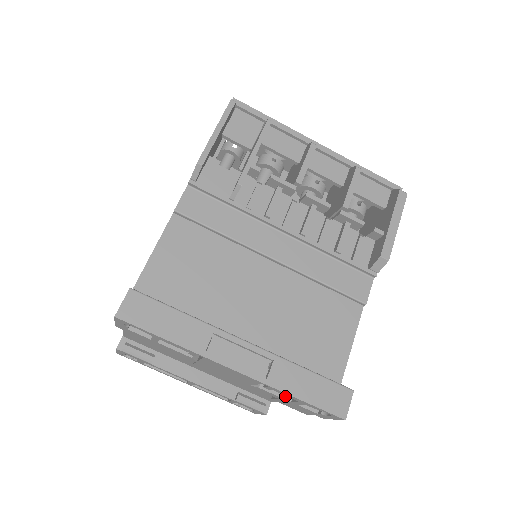
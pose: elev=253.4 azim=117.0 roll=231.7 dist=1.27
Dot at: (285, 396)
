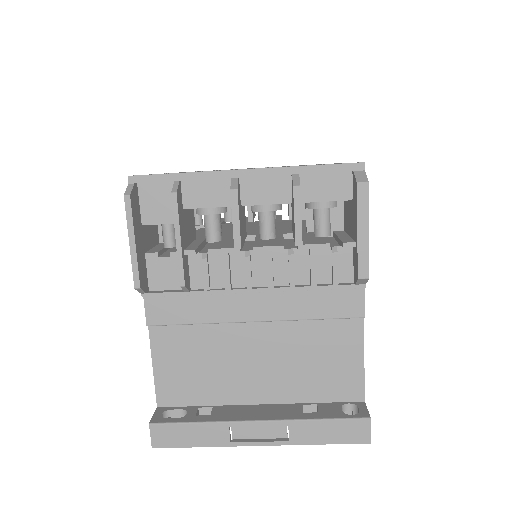
Dot at: occluded
